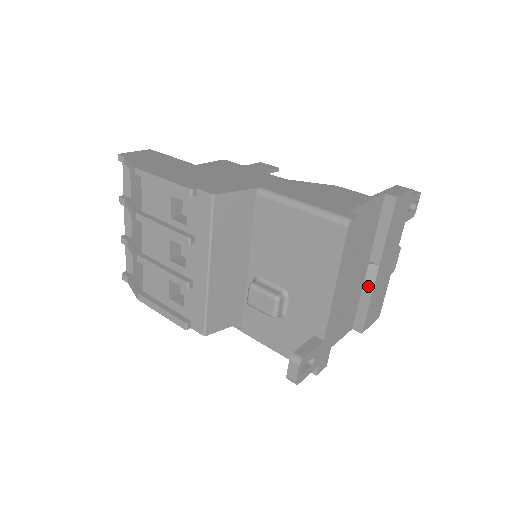
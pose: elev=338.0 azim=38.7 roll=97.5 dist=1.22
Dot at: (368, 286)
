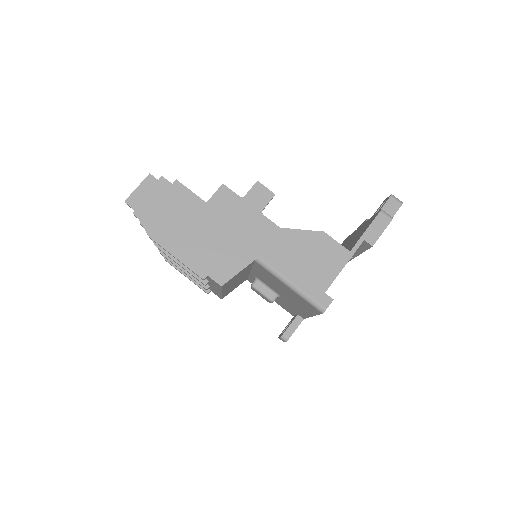
Dot at: occluded
